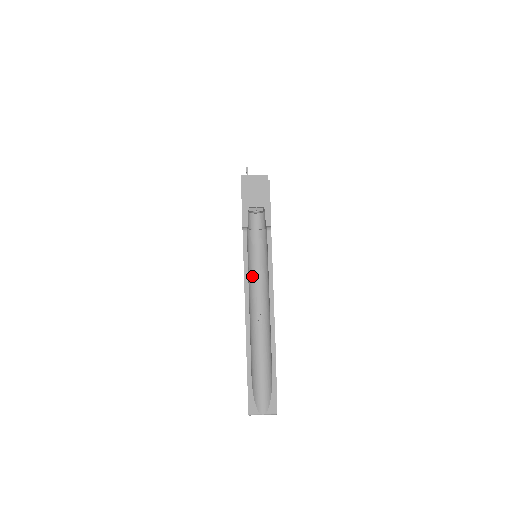
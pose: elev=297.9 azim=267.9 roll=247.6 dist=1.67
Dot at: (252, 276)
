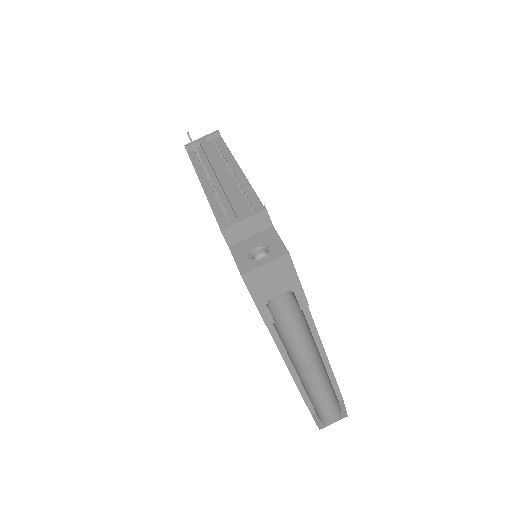
Dot at: (289, 343)
